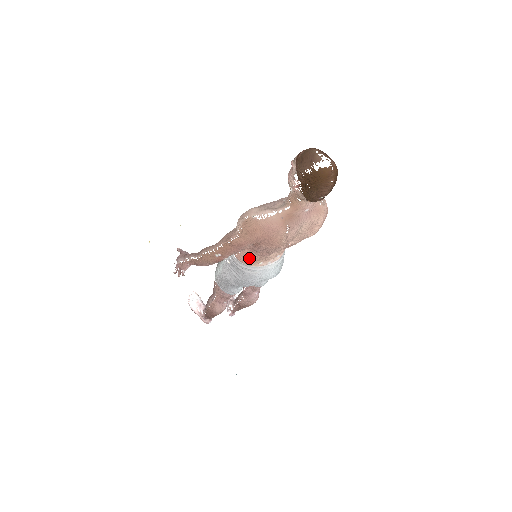
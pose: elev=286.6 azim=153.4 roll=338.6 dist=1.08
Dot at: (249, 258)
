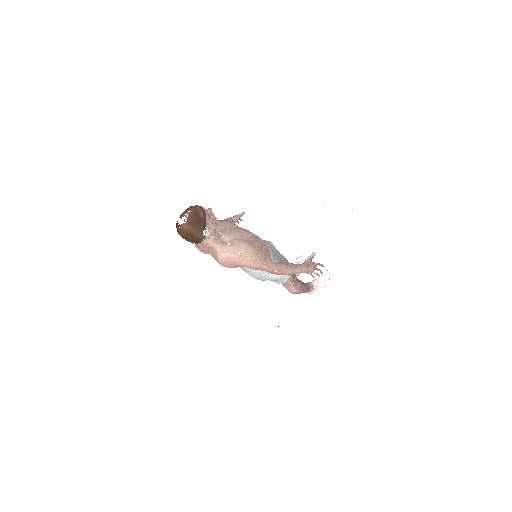
Dot at: occluded
